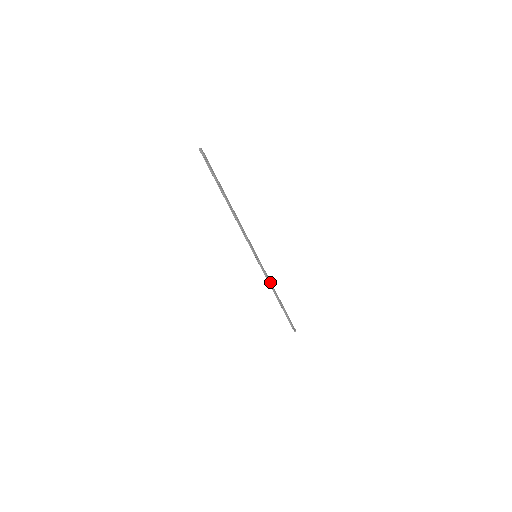
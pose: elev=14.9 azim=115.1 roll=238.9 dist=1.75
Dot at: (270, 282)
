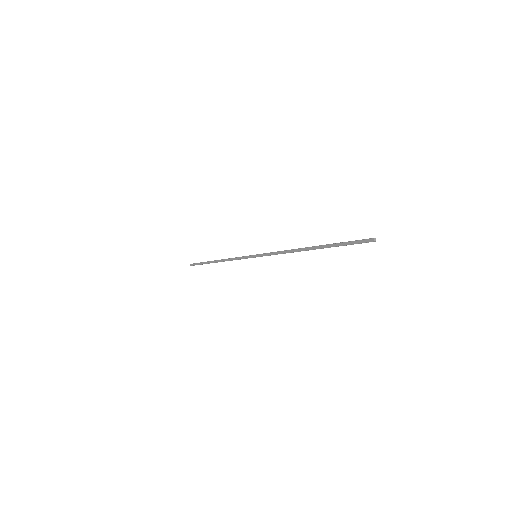
Dot at: (233, 259)
